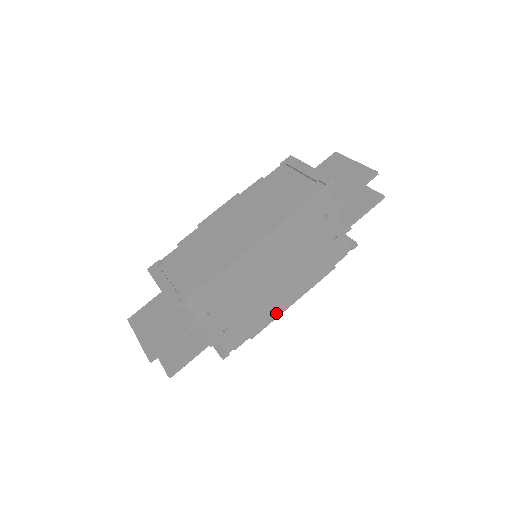
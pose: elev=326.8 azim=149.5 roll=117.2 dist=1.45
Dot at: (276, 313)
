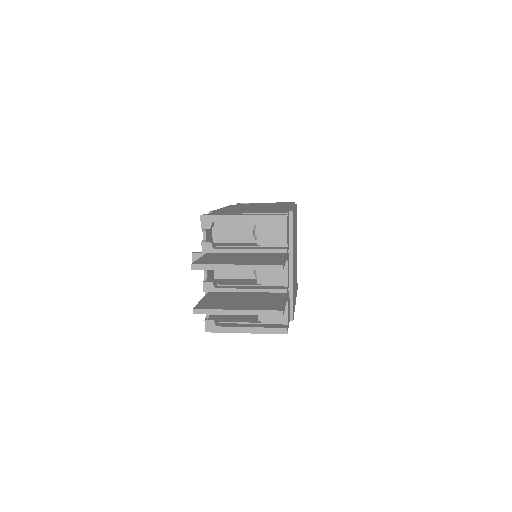
Dot at: occluded
